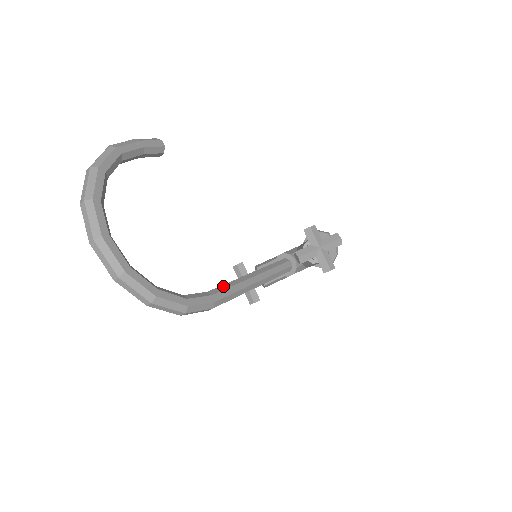
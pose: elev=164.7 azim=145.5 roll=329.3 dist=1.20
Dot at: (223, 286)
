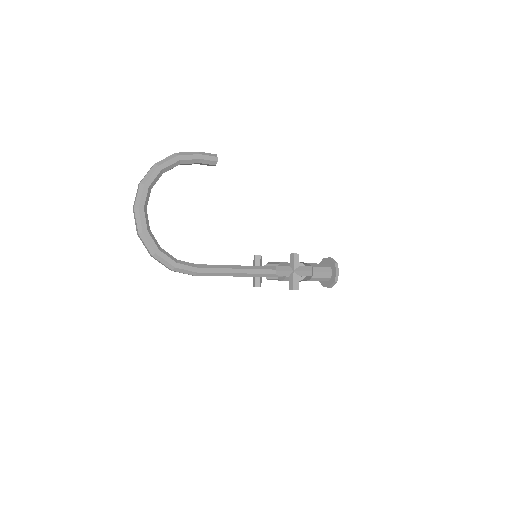
Dot at: (211, 265)
